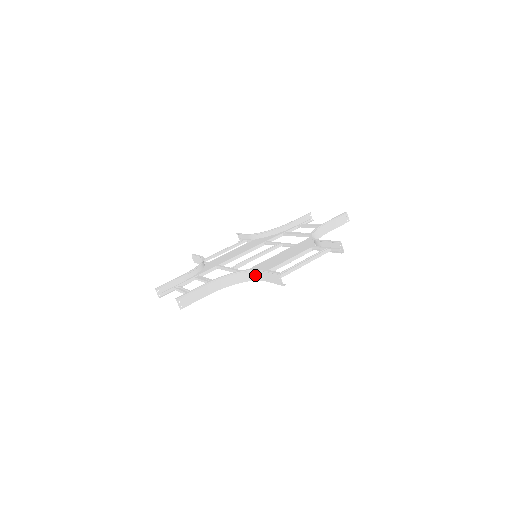
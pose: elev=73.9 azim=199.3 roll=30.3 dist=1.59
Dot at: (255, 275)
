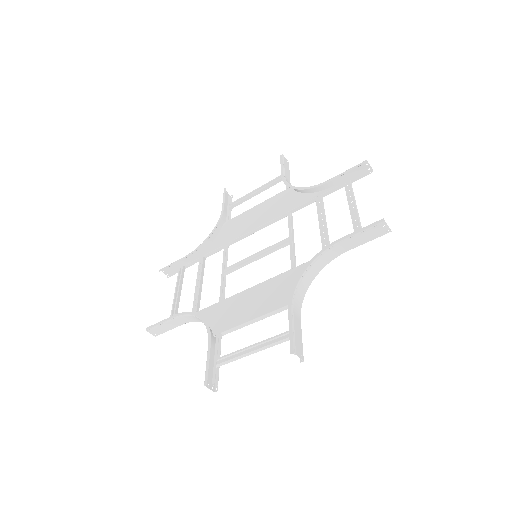
Dot at: (212, 335)
